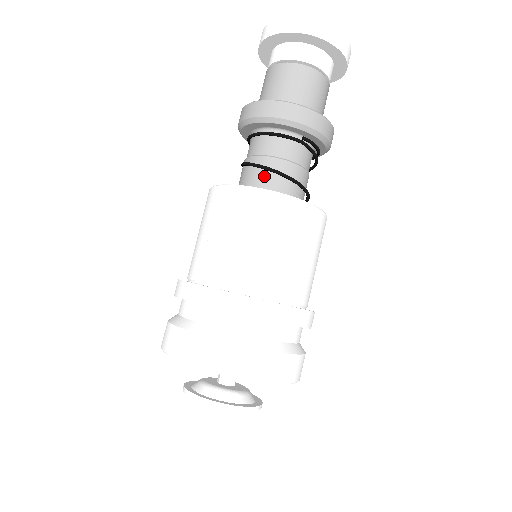
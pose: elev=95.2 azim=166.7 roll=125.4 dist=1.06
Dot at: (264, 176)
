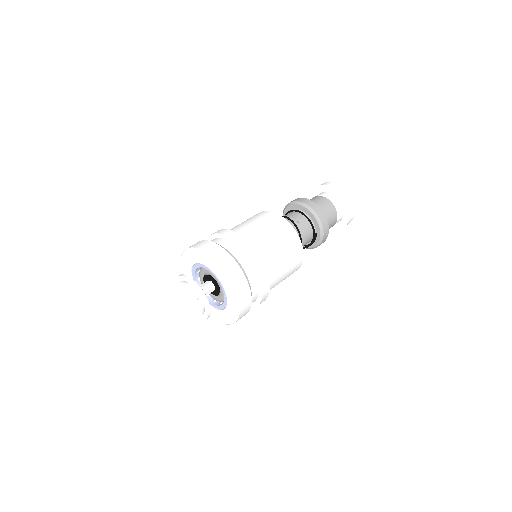
Dot at: occluded
